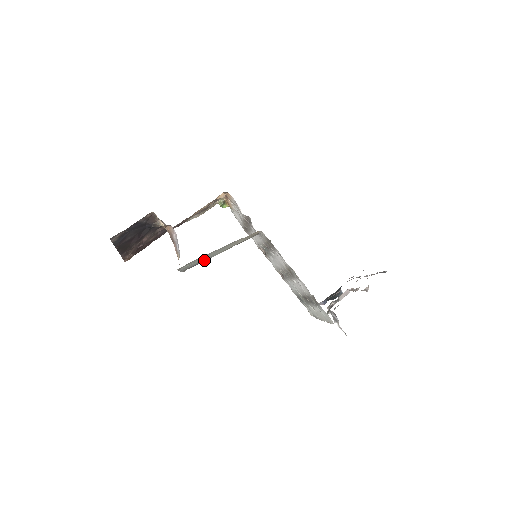
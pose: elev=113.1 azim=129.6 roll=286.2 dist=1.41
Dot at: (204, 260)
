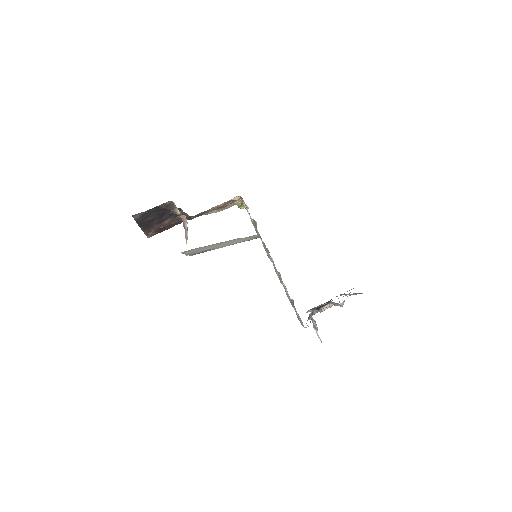
Dot at: (209, 250)
